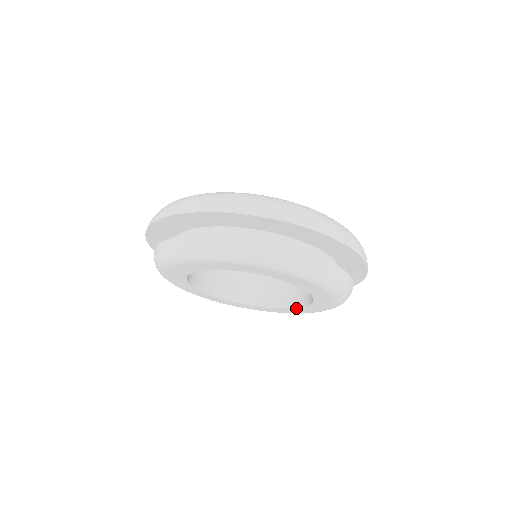
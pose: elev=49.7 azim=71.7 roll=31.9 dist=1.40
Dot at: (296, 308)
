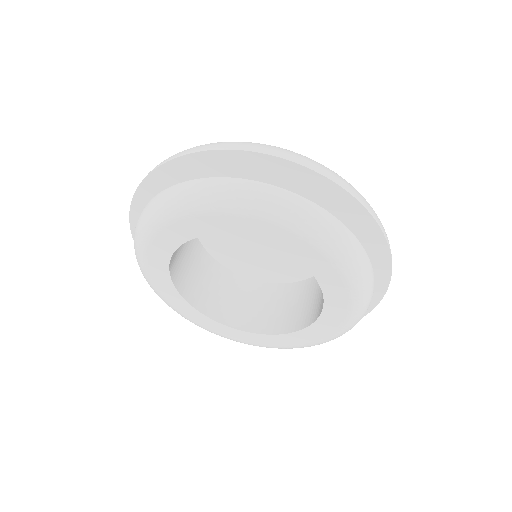
Dot at: (292, 333)
